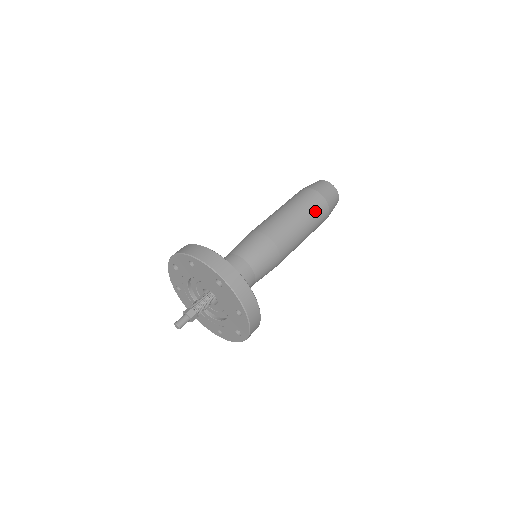
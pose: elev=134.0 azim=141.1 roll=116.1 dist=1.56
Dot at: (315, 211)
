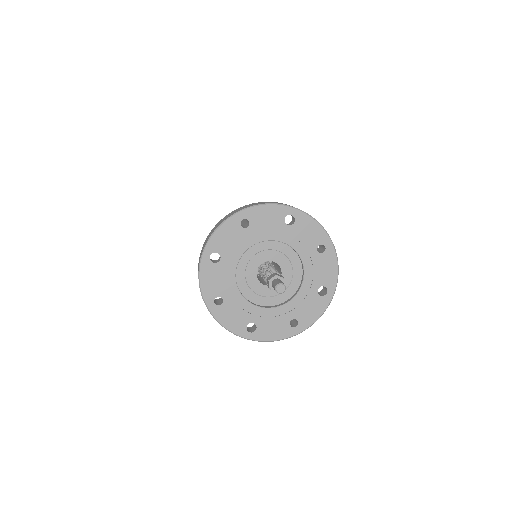
Dot at: occluded
